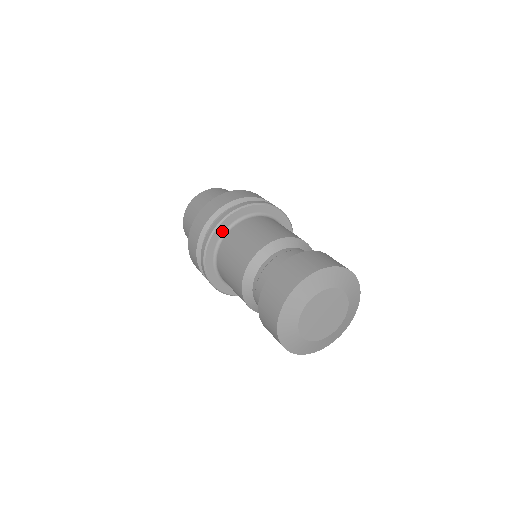
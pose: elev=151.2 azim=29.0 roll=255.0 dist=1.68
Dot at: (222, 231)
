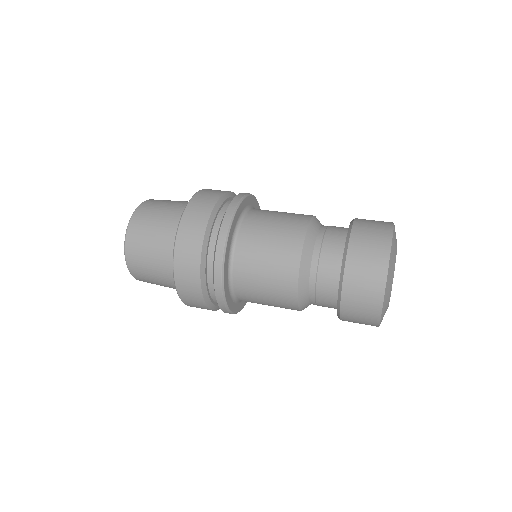
Dot at: (230, 242)
